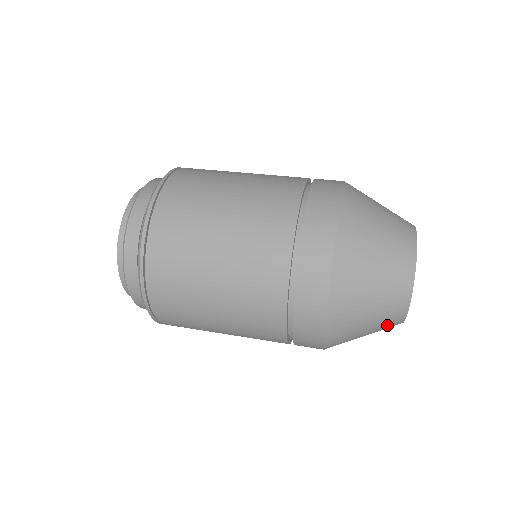
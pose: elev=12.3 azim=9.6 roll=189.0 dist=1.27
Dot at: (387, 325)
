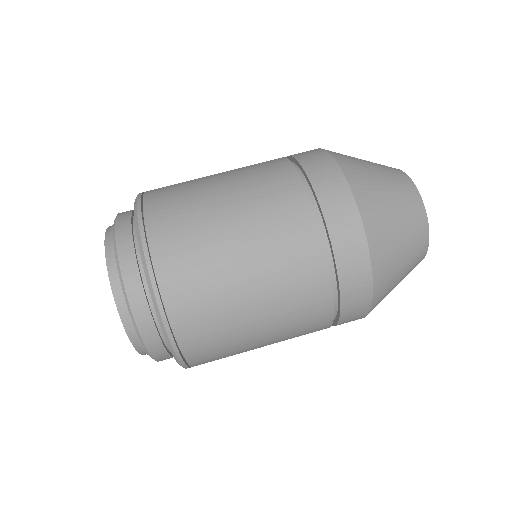
Dot at: (417, 244)
